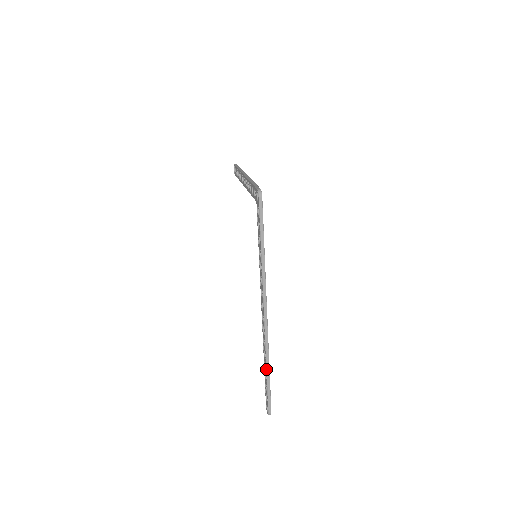
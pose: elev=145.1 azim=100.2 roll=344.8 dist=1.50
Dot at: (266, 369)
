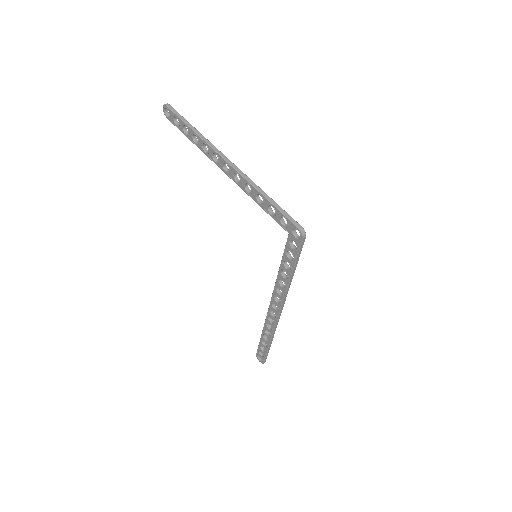
Dot at: (269, 343)
